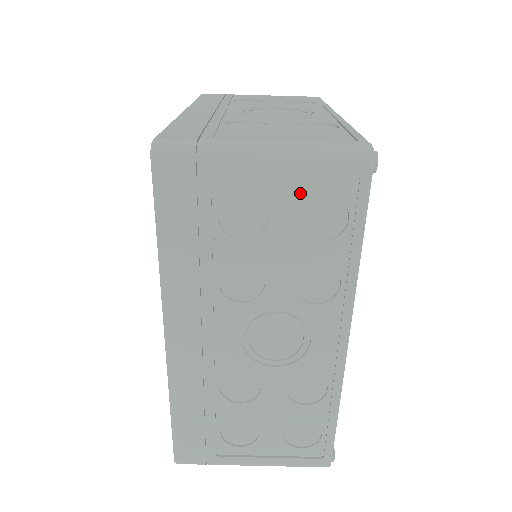
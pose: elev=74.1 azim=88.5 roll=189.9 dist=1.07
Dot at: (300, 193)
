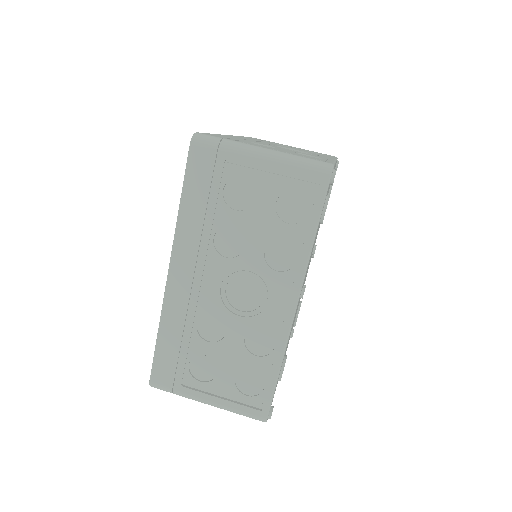
Dot at: (279, 185)
